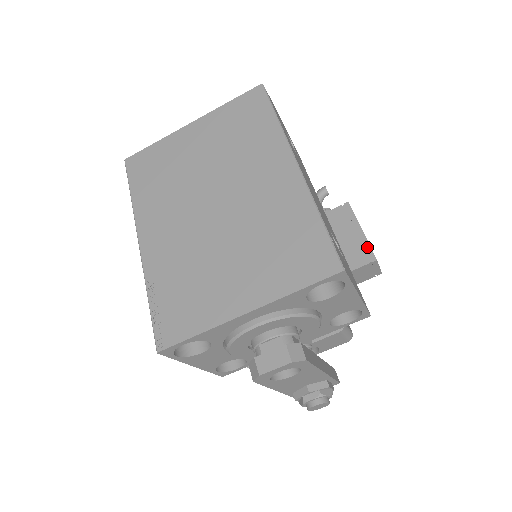
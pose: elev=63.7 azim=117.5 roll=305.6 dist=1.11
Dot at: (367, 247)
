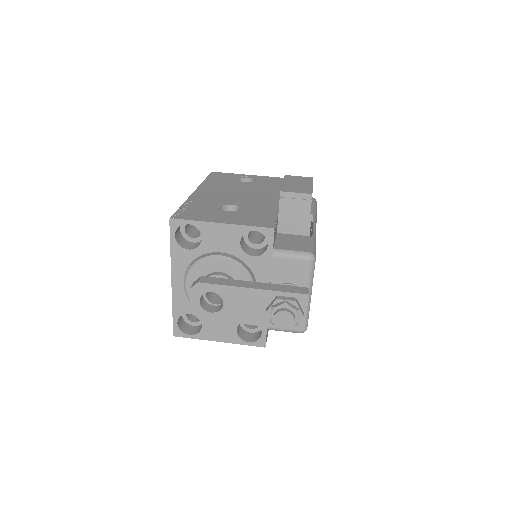
Dot at: occluded
